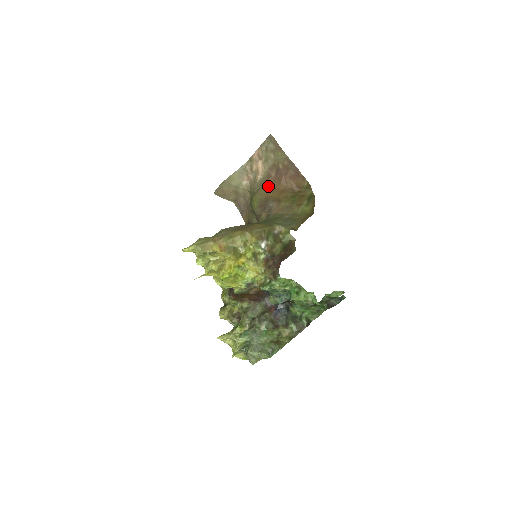
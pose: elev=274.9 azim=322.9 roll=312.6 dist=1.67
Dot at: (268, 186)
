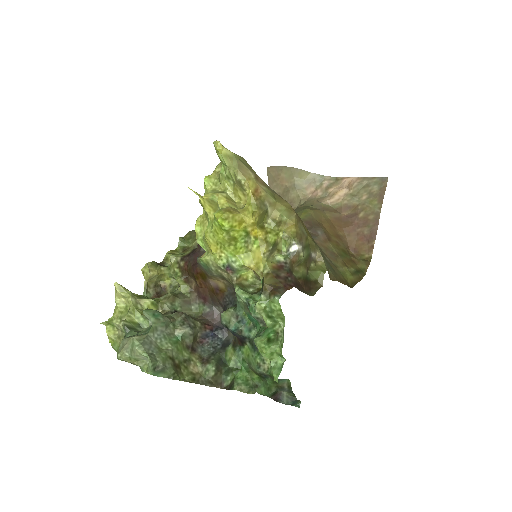
Dot at: (329, 217)
